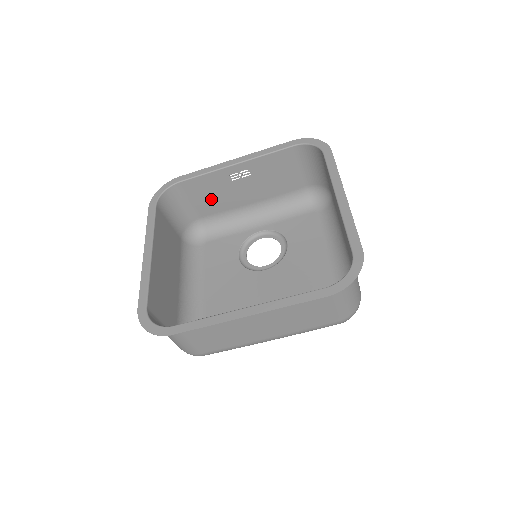
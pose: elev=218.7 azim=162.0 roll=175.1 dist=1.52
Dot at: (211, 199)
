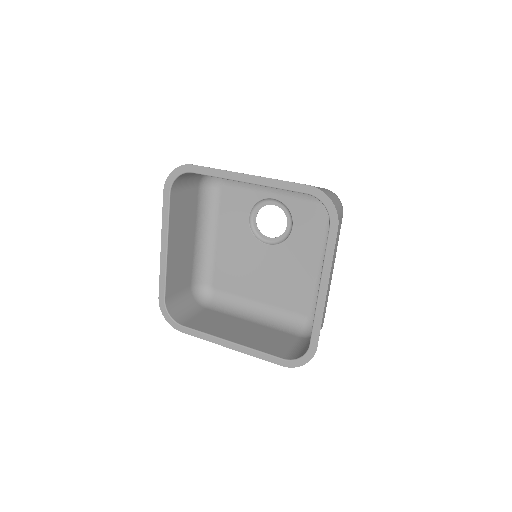
Dot at: occluded
